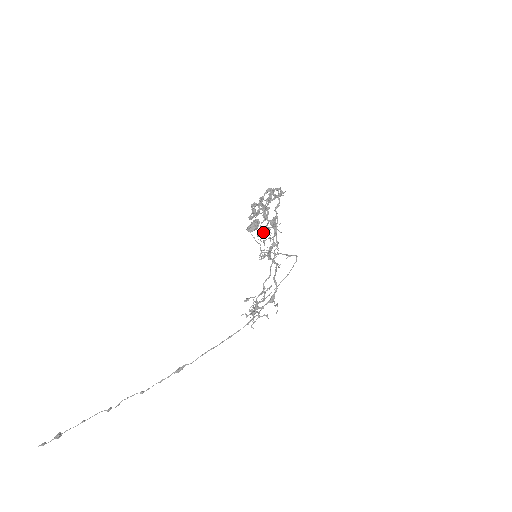
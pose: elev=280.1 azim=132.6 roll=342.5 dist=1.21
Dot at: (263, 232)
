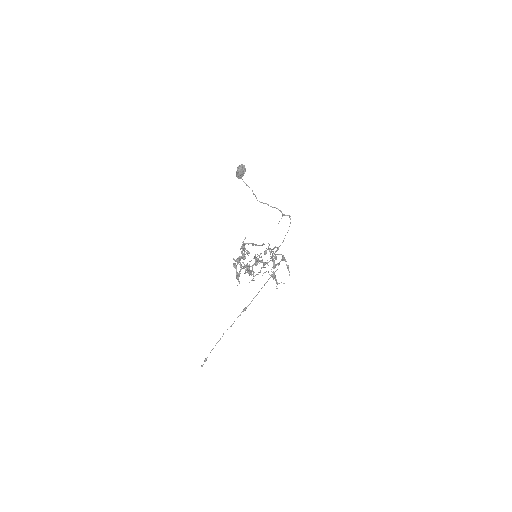
Dot at: (252, 279)
